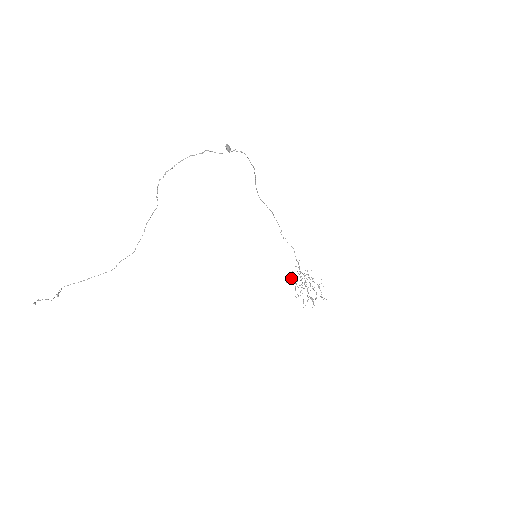
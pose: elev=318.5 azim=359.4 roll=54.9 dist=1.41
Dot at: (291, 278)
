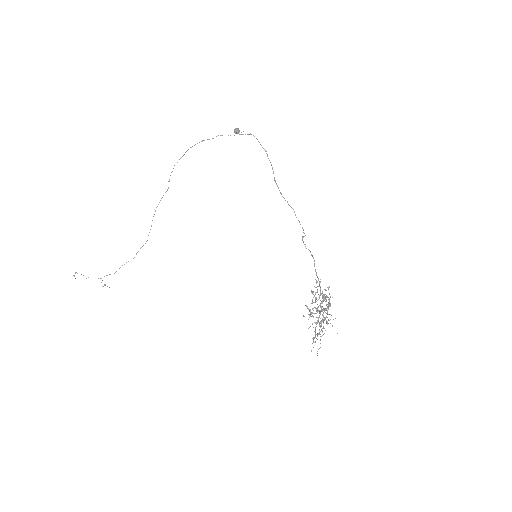
Dot at: occluded
